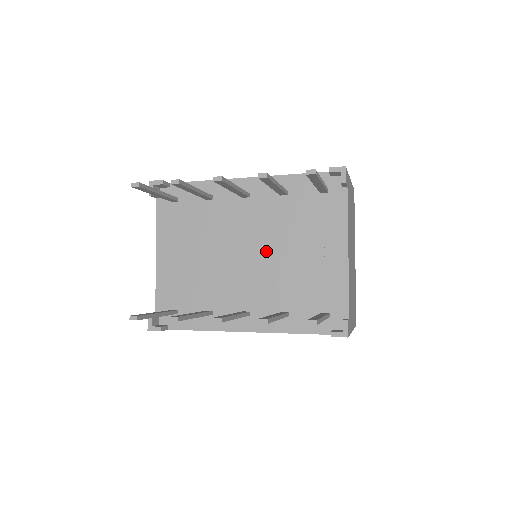
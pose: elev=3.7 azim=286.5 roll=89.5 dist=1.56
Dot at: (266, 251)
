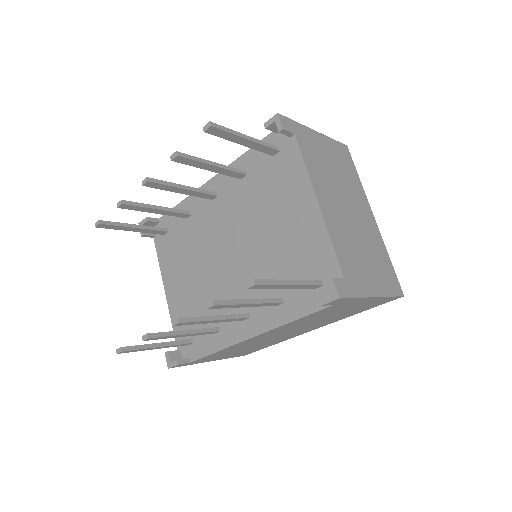
Dot at: (245, 242)
